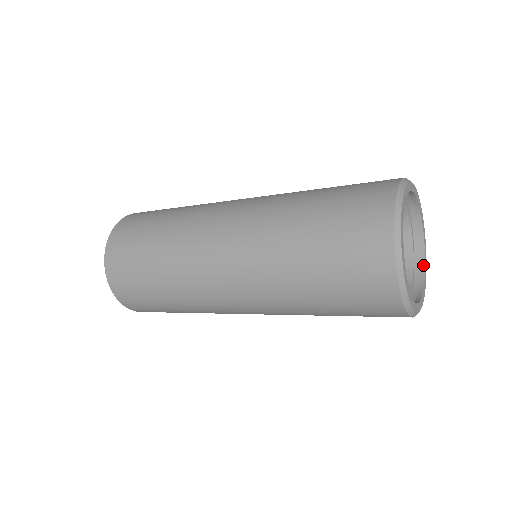
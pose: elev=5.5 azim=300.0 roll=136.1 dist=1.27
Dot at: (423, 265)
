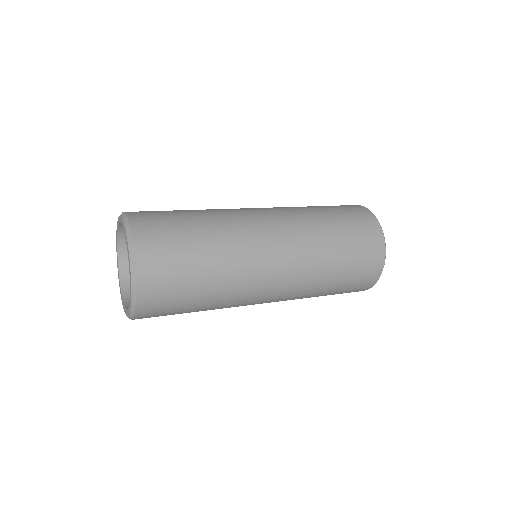
Dot at: occluded
